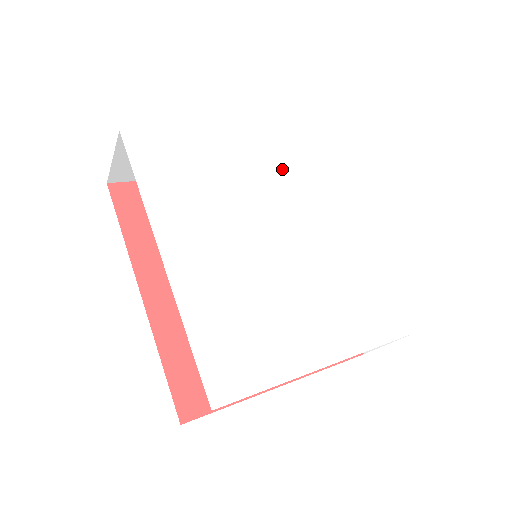
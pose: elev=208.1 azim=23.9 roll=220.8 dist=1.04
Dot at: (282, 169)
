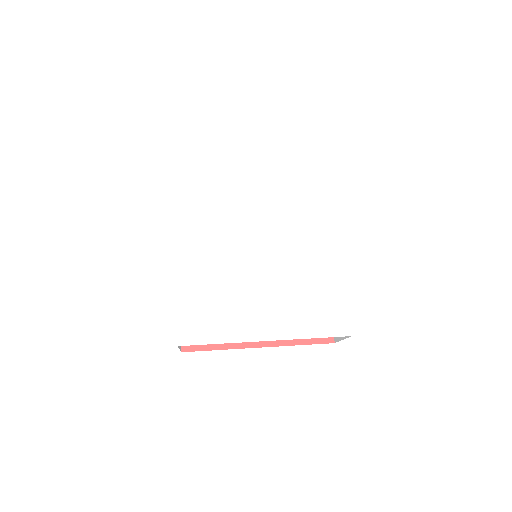
Dot at: (285, 197)
